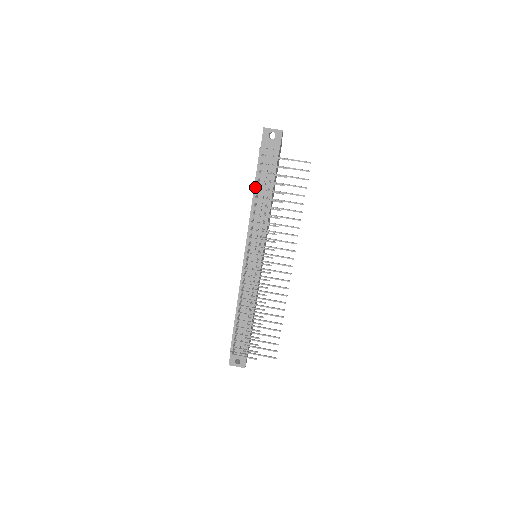
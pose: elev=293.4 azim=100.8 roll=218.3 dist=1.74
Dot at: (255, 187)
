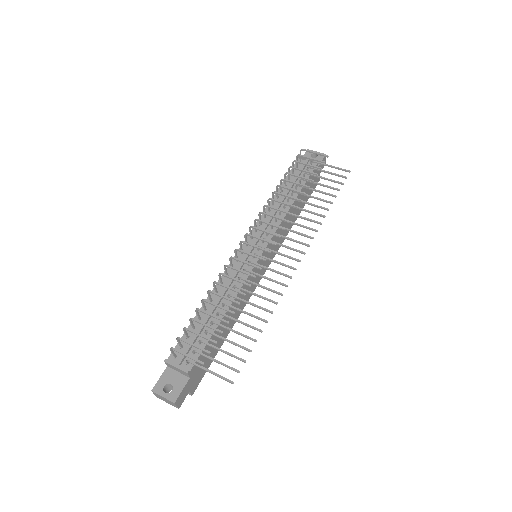
Dot at: (282, 185)
